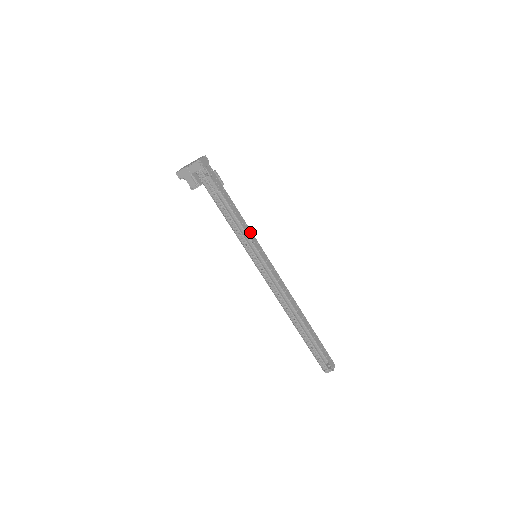
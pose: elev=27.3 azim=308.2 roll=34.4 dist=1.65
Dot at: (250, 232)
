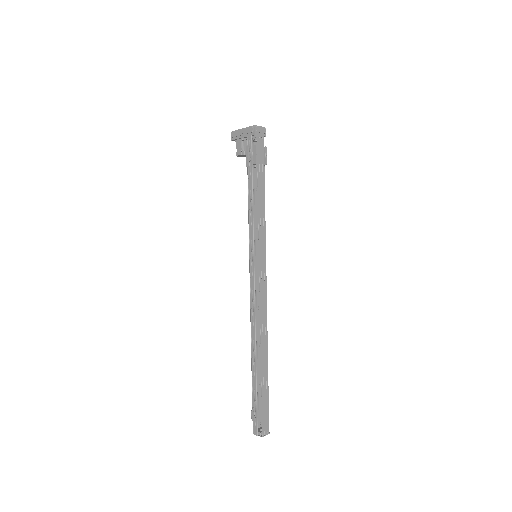
Dot at: (263, 227)
